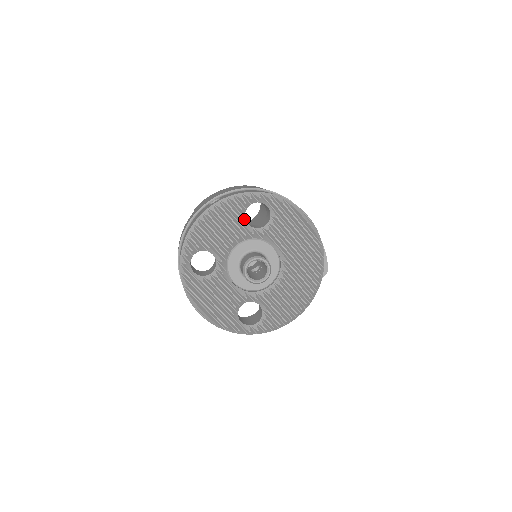
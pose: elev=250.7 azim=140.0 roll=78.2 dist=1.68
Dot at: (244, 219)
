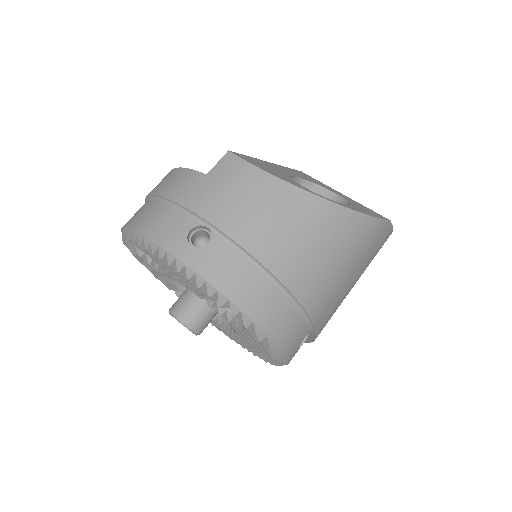
Dot at: occluded
